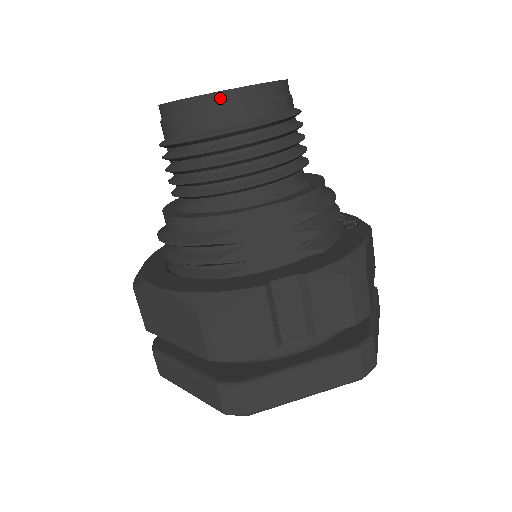
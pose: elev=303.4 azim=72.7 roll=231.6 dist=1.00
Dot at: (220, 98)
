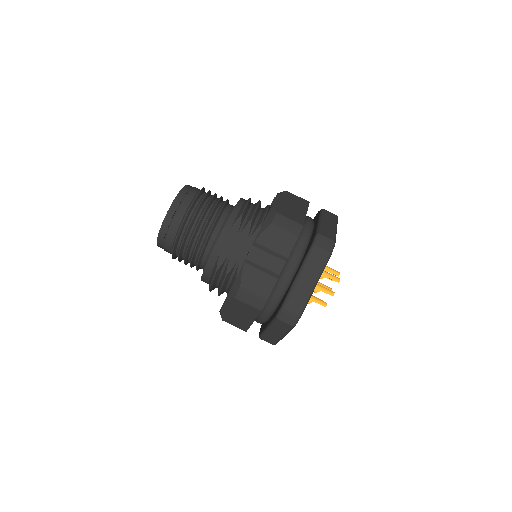
Dot at: (166, 221)
